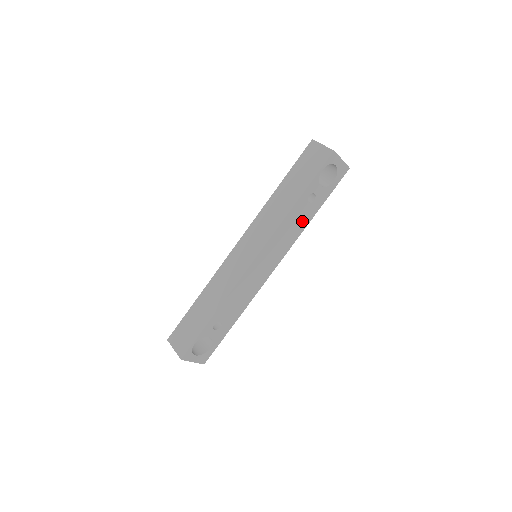
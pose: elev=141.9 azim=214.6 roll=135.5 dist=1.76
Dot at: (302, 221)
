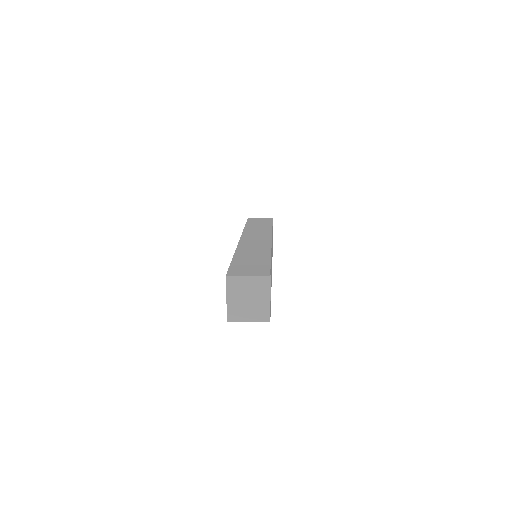
Dot at: occluded
